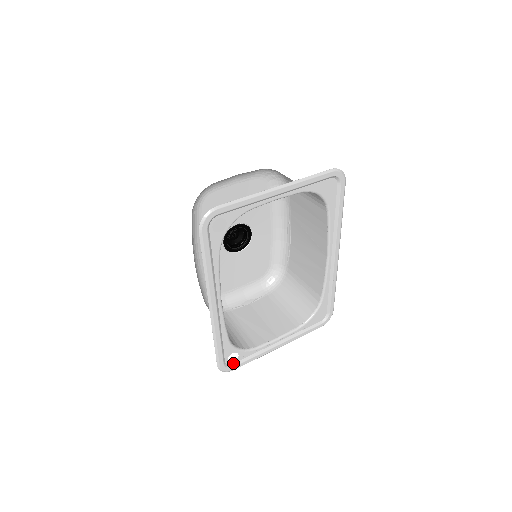
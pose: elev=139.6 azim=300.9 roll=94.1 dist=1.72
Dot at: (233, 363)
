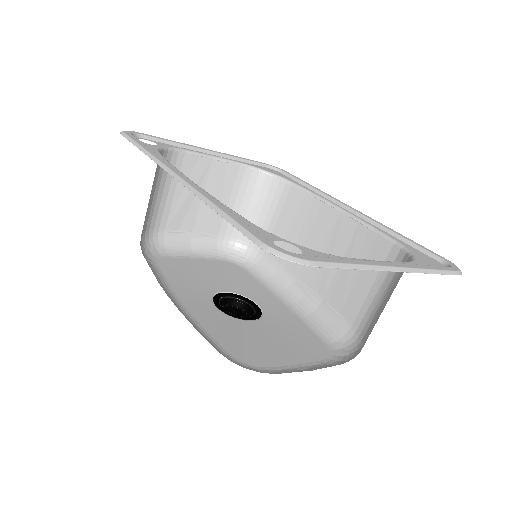
Dot at: occluded
